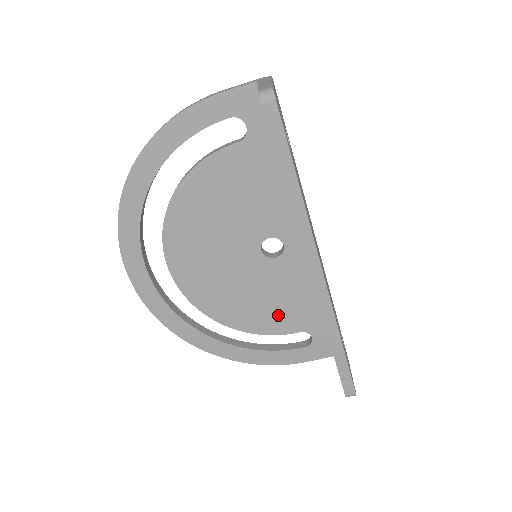
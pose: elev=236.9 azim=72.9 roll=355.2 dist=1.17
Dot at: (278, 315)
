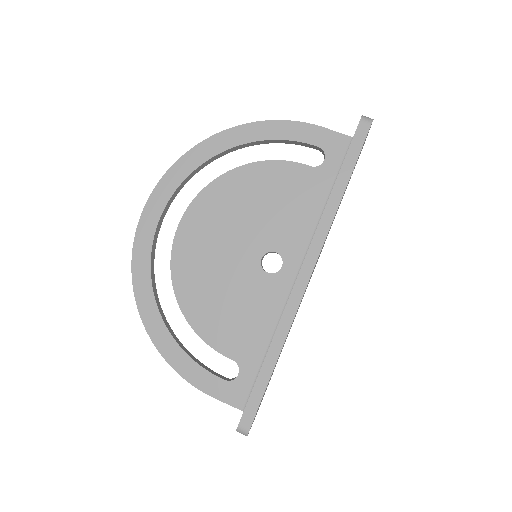
Dot at: (228, 328)
